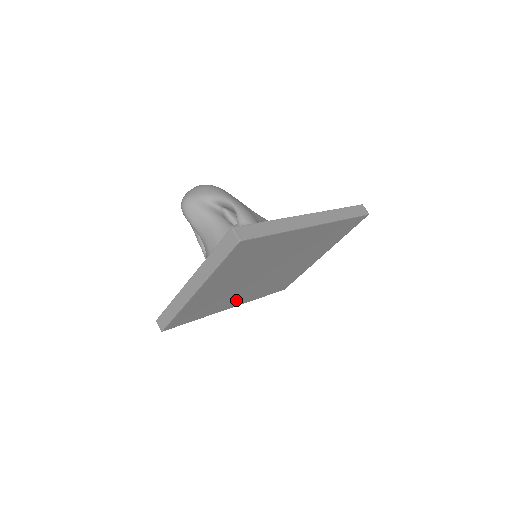
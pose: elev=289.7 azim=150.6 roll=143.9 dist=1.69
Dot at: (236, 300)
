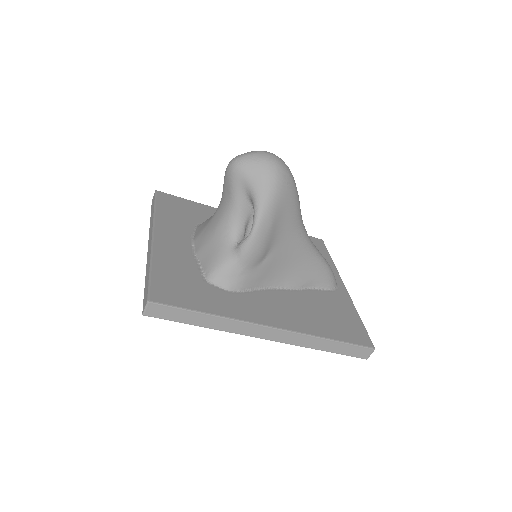
Dot at: occluded
